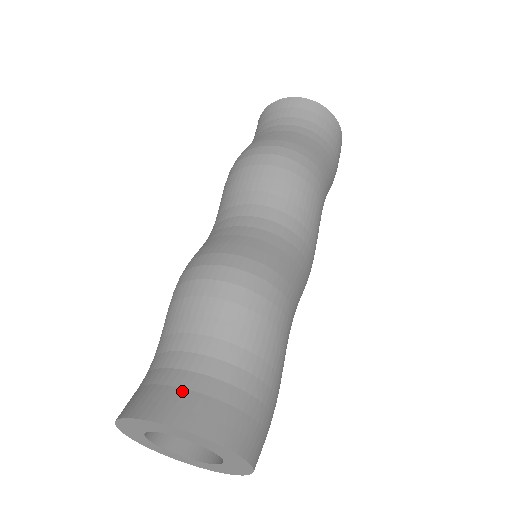
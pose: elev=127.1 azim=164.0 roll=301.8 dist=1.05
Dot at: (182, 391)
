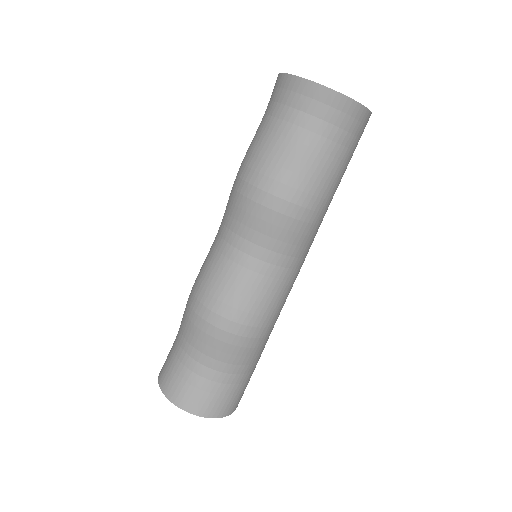
Dot at: (197, 391)
